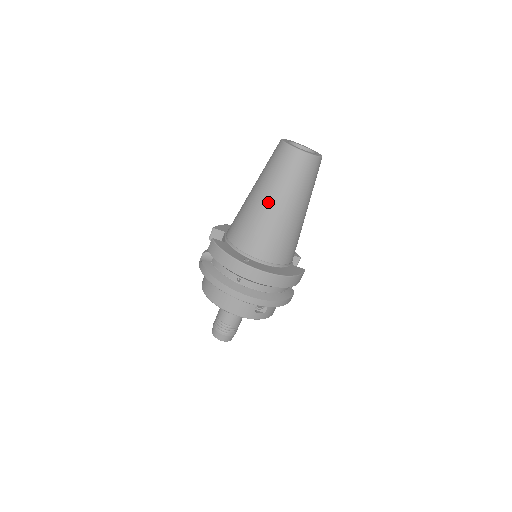
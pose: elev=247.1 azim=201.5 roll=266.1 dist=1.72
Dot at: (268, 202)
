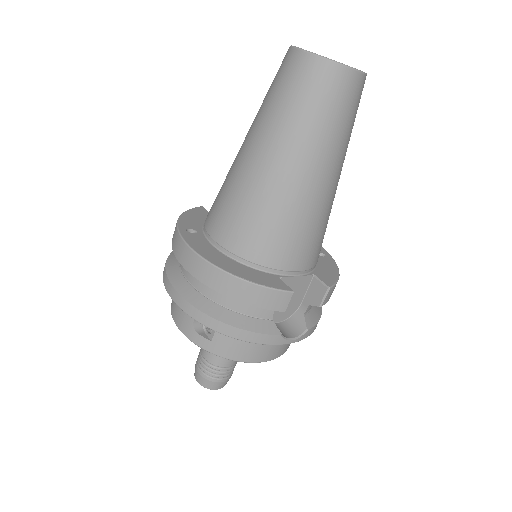
Dot at: (243, 143)
